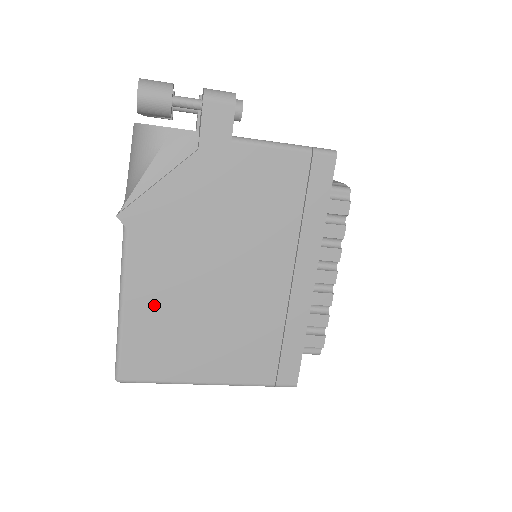
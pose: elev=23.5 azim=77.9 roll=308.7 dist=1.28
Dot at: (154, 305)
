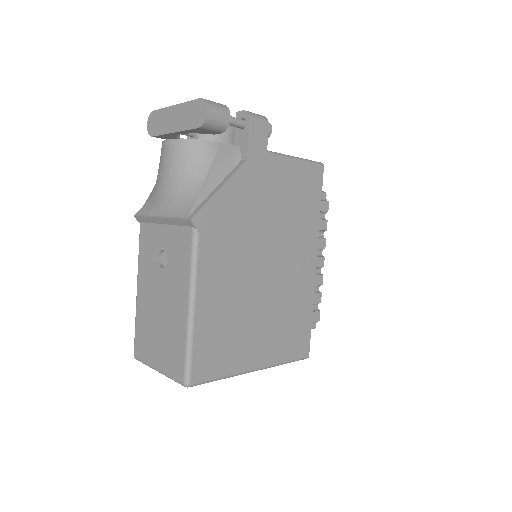
Dot at: (217, 302)
